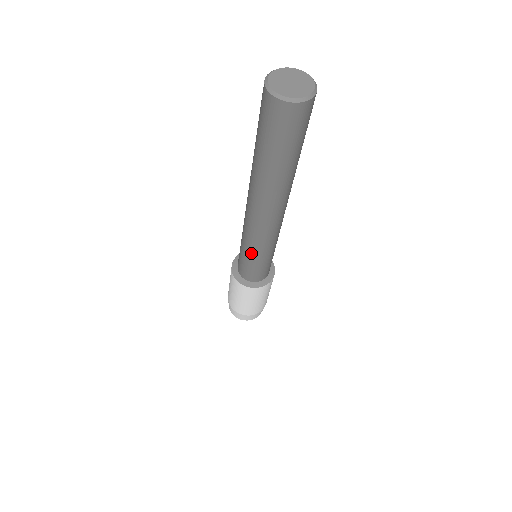
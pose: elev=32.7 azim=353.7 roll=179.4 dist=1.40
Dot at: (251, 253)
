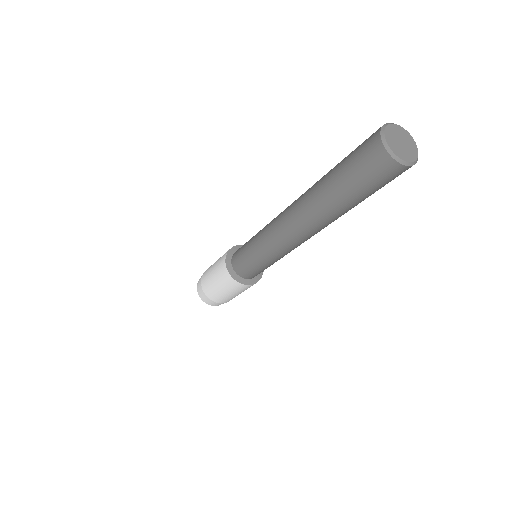
Dot at: (274, 261)
